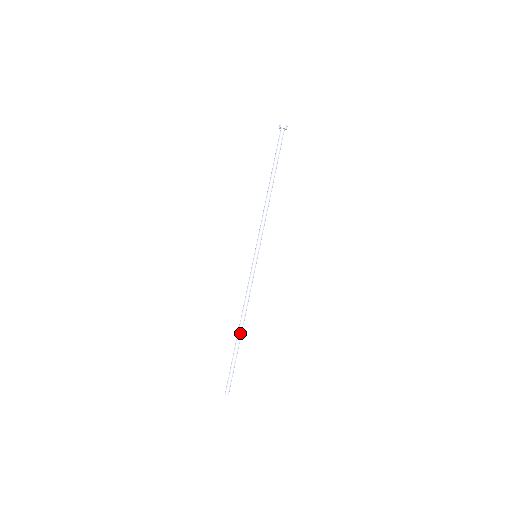
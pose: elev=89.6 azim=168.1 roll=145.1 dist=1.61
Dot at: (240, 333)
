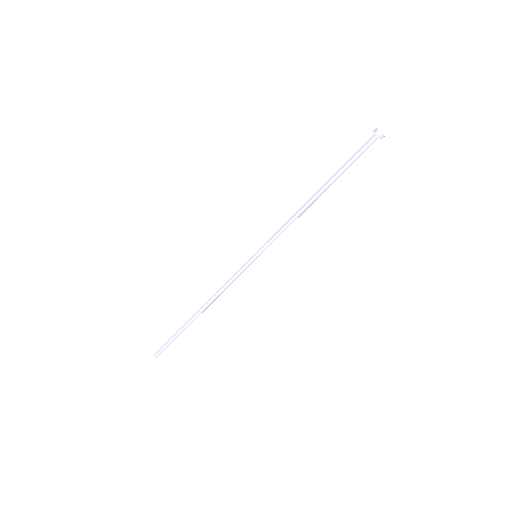
Dot at: (197, 316)
